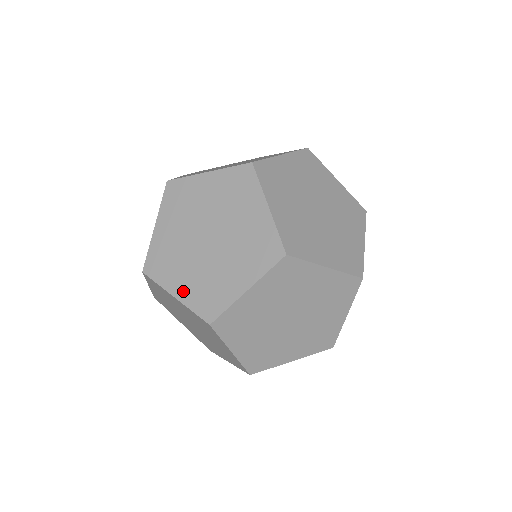
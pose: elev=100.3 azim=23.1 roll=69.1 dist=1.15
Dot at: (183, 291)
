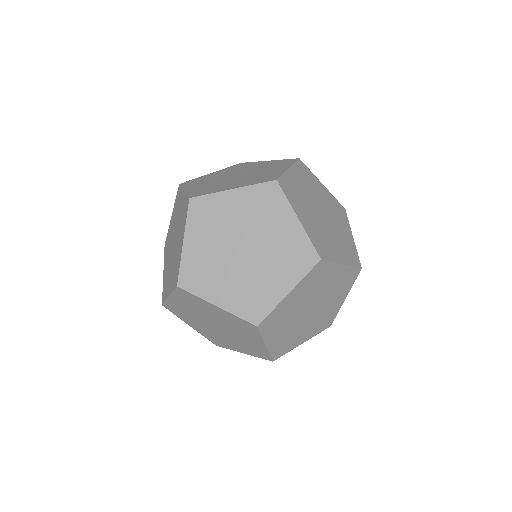
Dot at: (225, 300)
